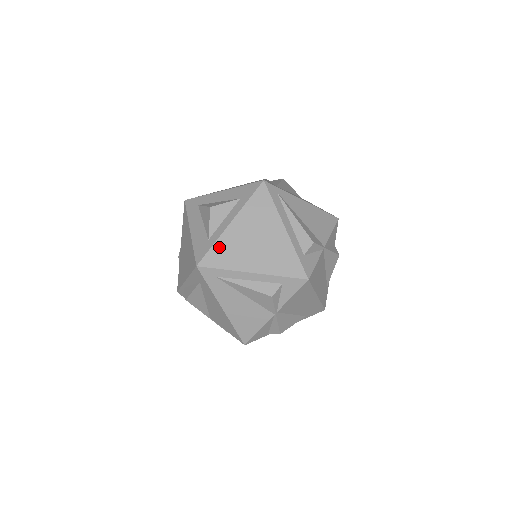
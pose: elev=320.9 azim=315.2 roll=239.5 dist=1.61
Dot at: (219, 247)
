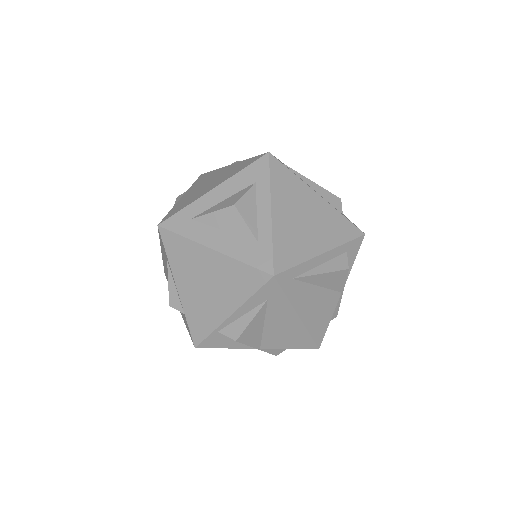
Dot at: (279, 242)
